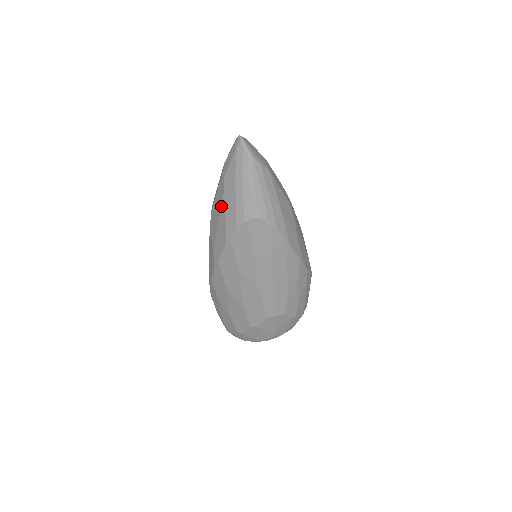
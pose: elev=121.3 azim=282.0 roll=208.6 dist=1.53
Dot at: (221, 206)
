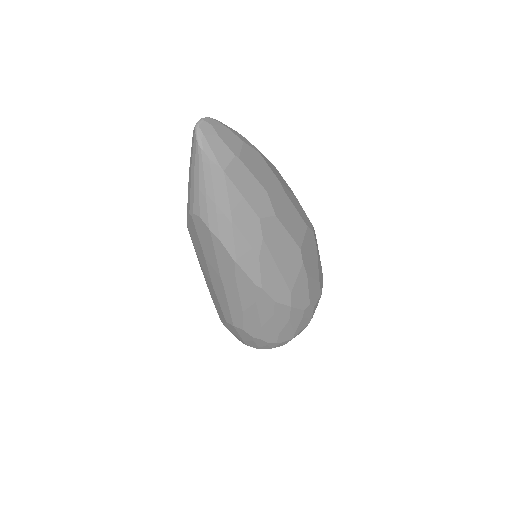
Dot at: occluded
